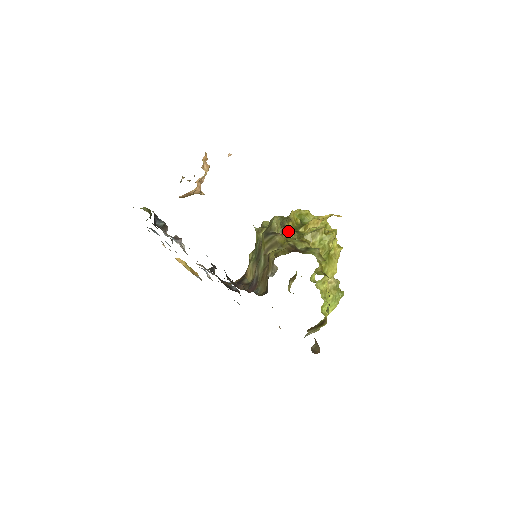
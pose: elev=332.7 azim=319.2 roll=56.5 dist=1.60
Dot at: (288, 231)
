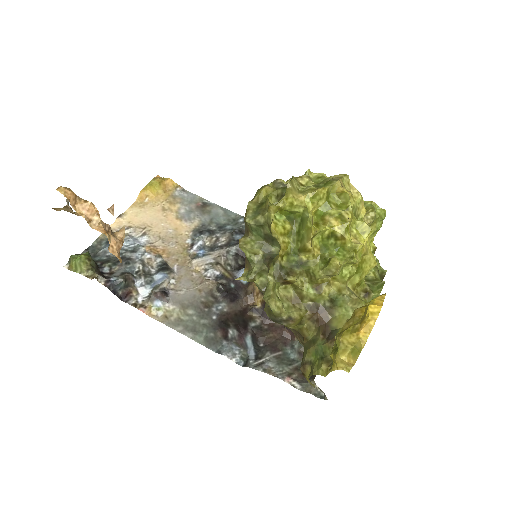
Dot at: (292, 283)
